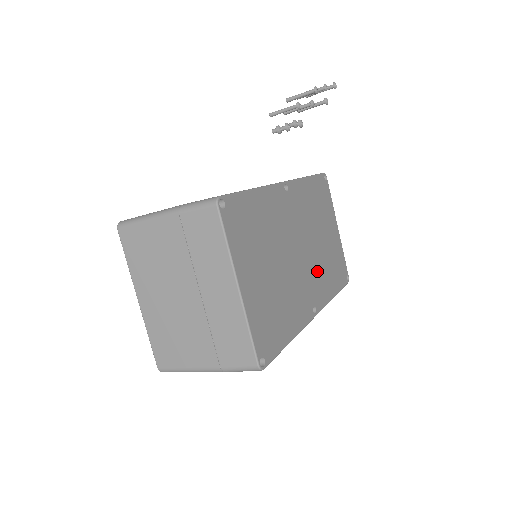
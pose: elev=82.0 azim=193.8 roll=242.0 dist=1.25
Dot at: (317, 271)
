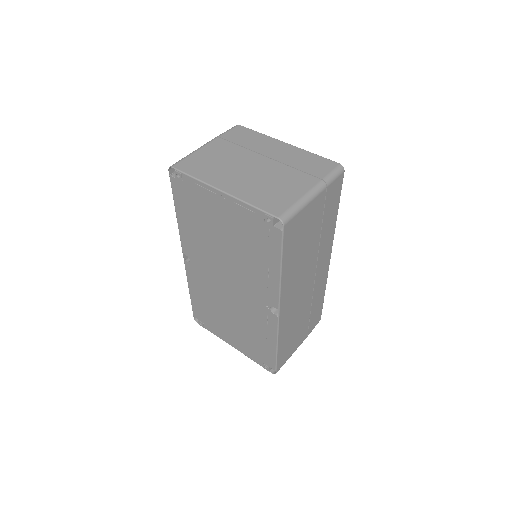
Dot at: occluded
